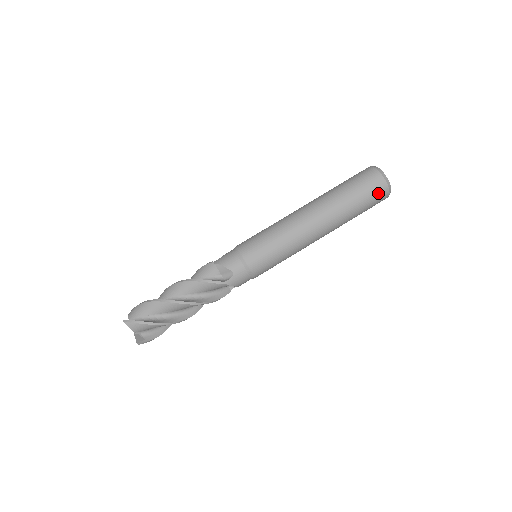
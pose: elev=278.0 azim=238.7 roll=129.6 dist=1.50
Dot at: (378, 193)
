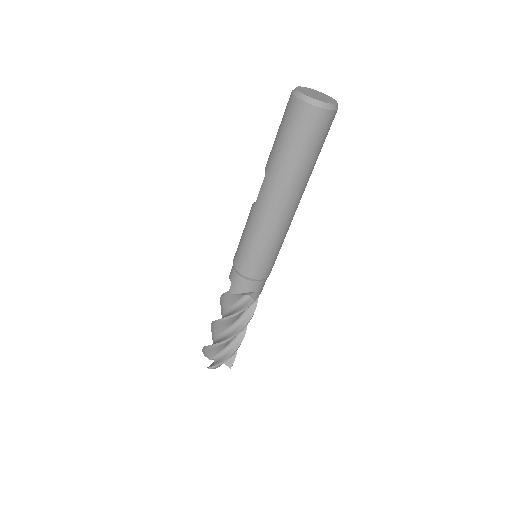
Dot at: (327, 126)
